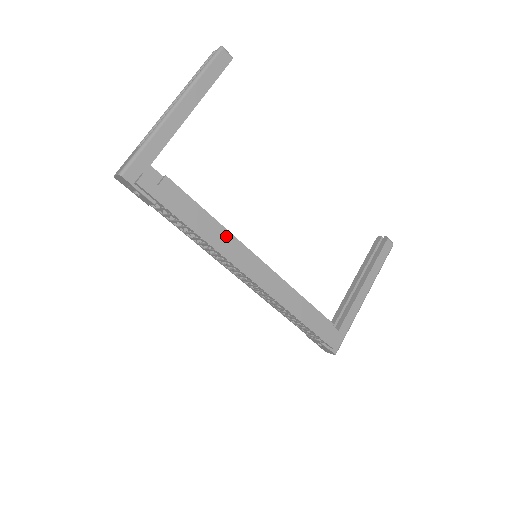
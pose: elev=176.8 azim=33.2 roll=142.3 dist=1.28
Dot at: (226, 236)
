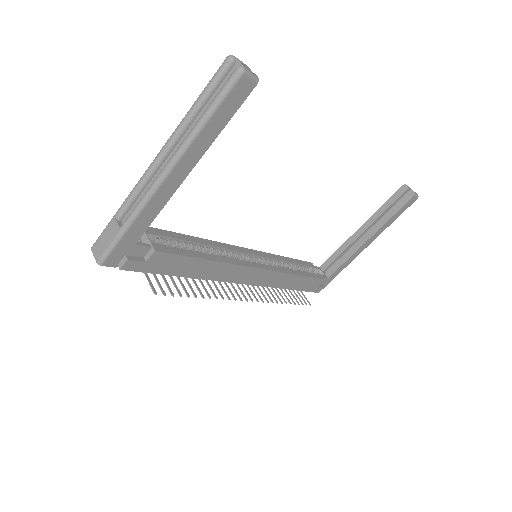
Dot at: (224, 267)
